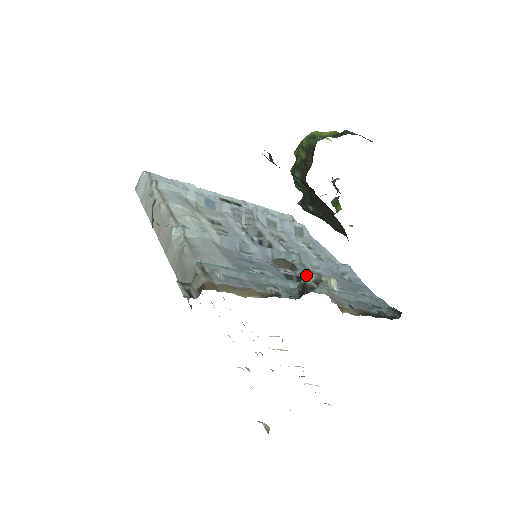
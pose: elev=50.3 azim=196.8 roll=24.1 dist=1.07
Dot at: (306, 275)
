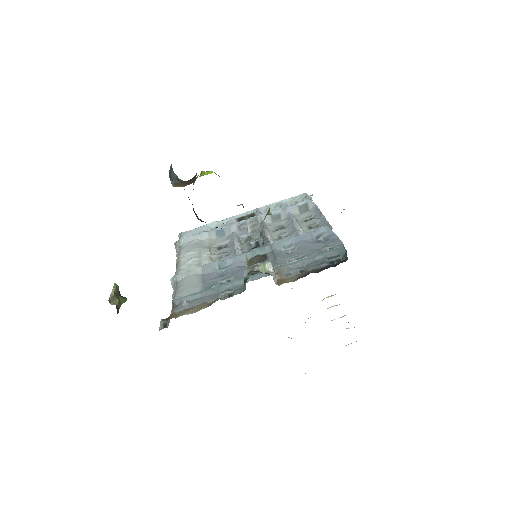
Dot at: (244, 272)
